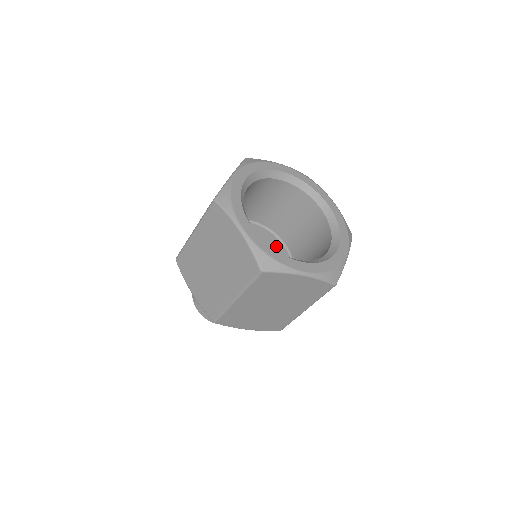
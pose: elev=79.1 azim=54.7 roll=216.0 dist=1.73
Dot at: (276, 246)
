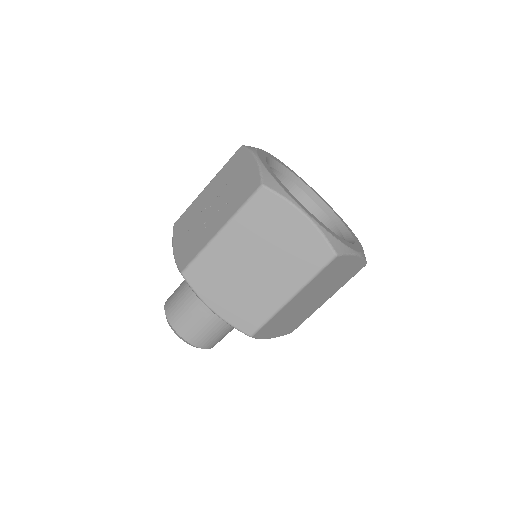
Dot at: occluded
